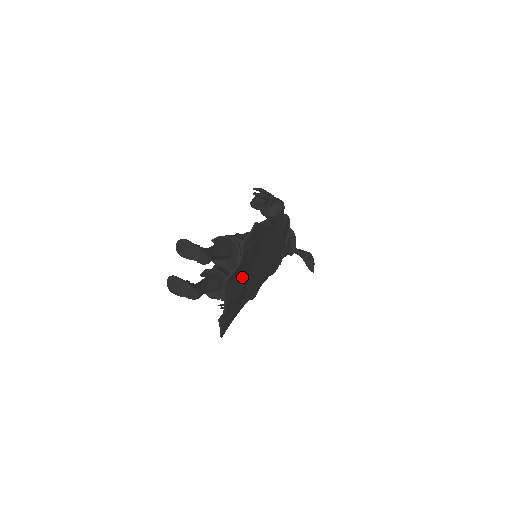
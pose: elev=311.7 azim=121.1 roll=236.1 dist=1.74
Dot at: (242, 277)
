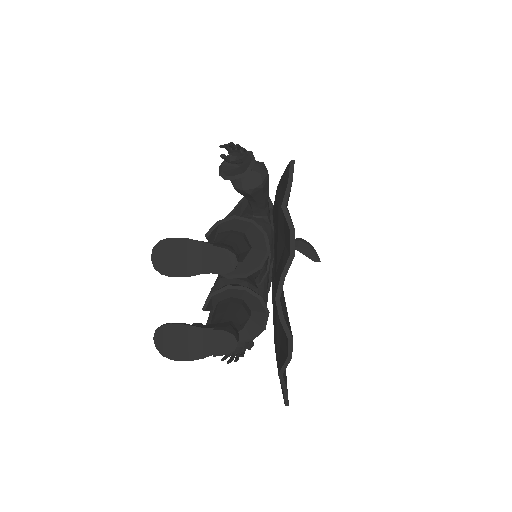
Dot at: occluded
